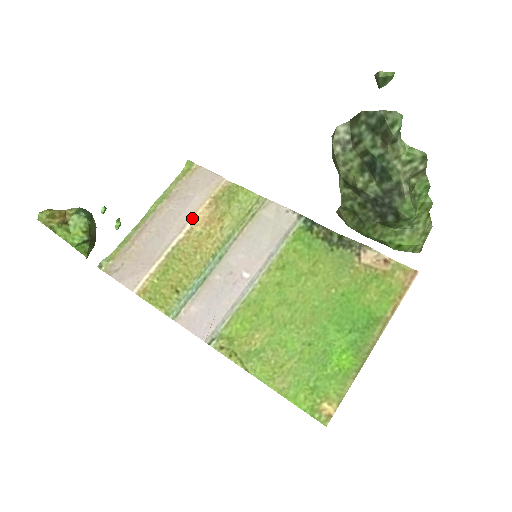
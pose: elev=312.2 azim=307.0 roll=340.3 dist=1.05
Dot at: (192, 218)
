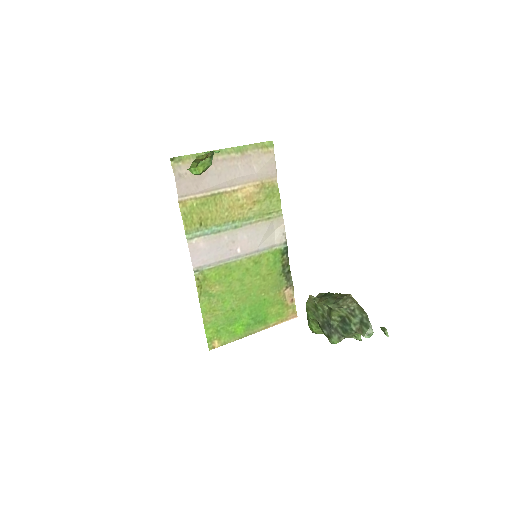
Dot at: (243, 184)
